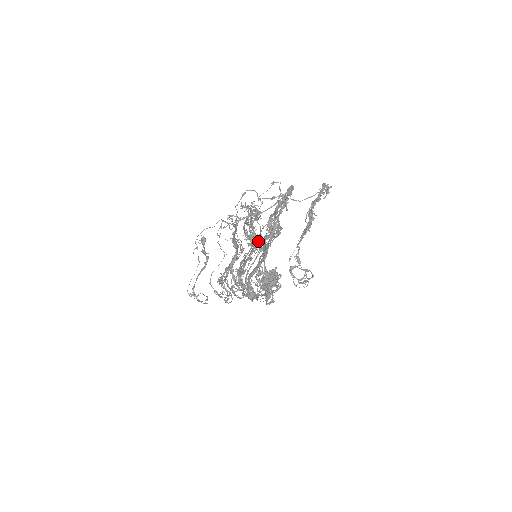
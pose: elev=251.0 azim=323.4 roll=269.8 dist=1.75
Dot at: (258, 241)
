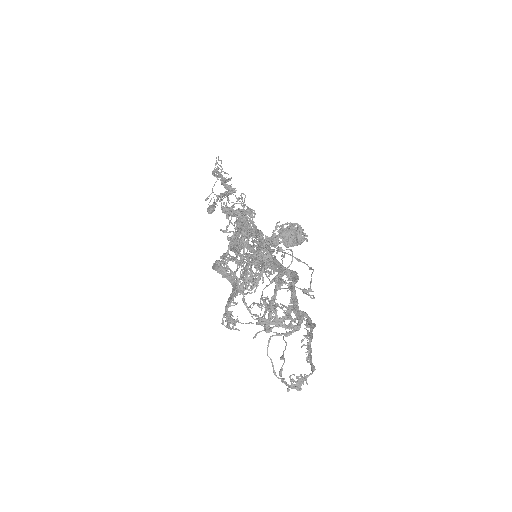
Dot at: (259, 265)
